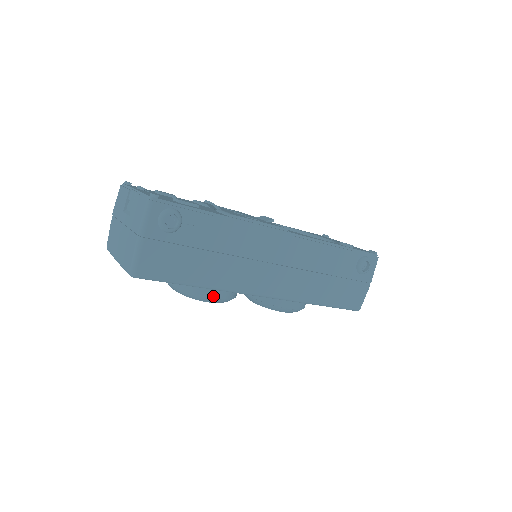
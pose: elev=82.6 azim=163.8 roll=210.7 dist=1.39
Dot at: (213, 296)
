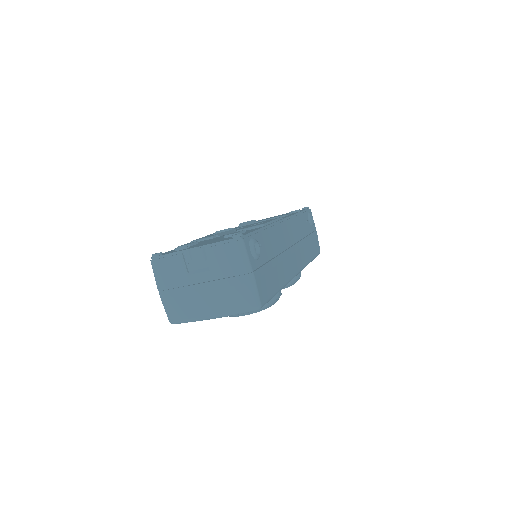
Dot at: (278, 296)
